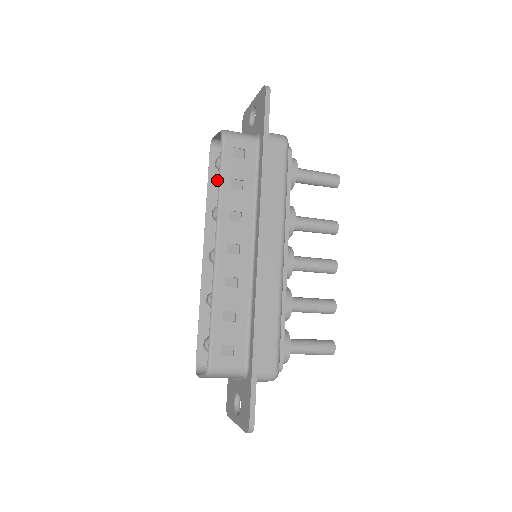
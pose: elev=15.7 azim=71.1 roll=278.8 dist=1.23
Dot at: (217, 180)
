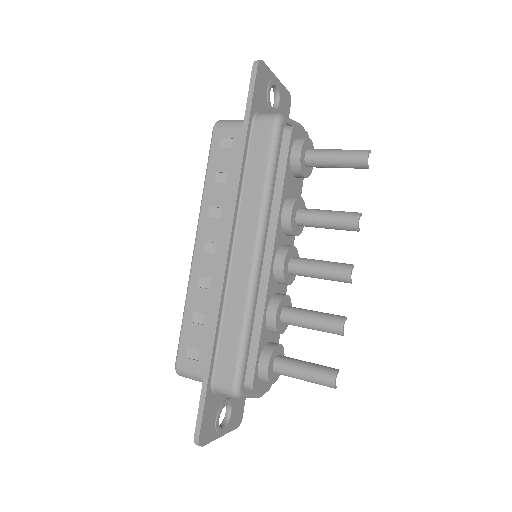
Dot at: occluded
